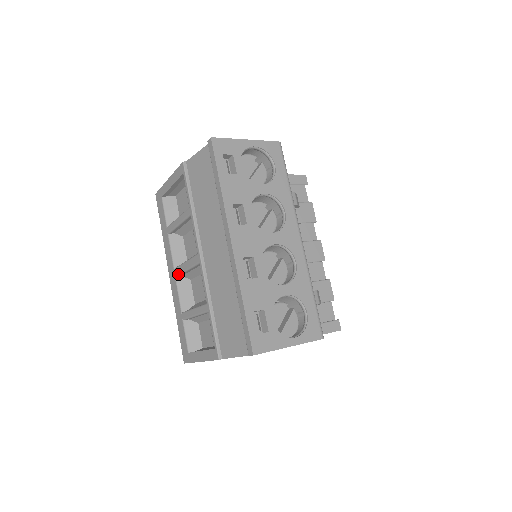
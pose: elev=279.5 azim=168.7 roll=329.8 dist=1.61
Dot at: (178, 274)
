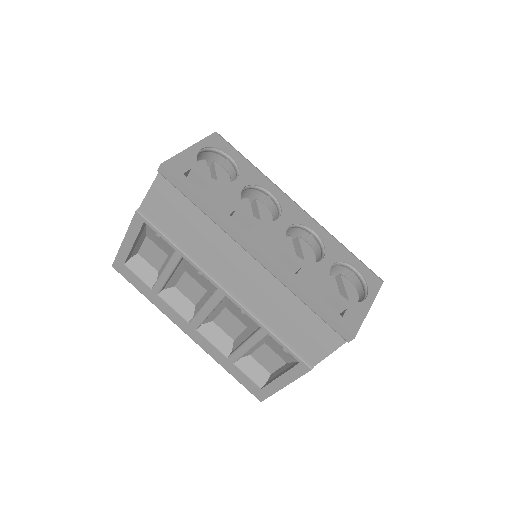
Dot at: (199, 324)
